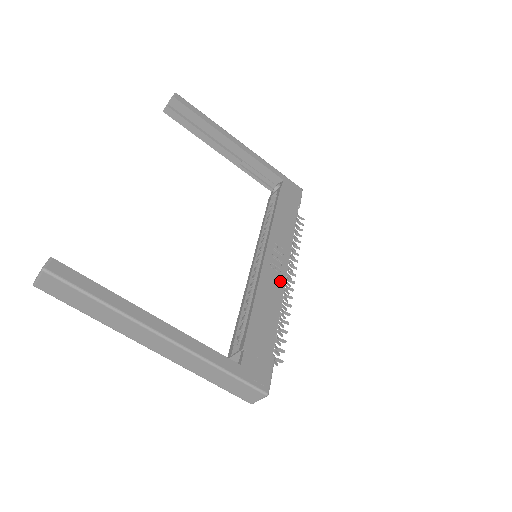
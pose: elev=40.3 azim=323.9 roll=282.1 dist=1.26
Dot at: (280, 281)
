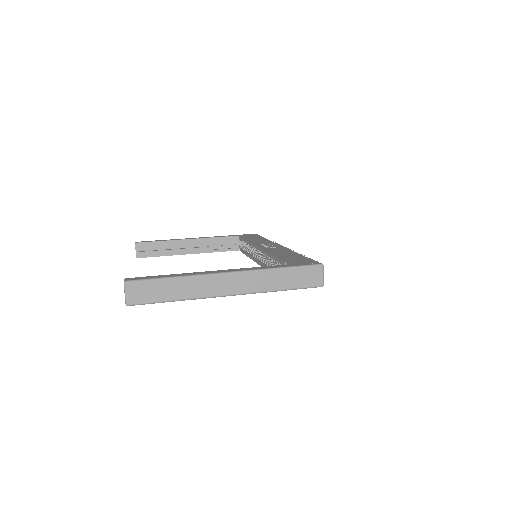
Dot at: (281, 248)
